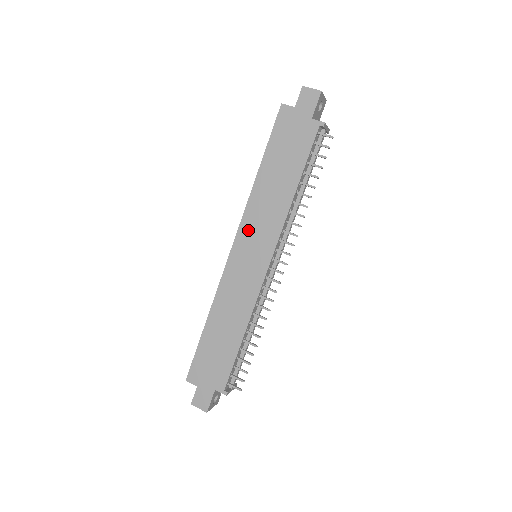
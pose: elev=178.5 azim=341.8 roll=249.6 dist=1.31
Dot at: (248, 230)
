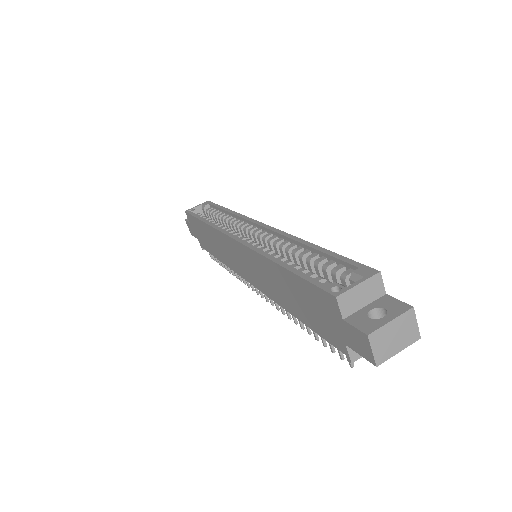
Dot at: (248, 256)
